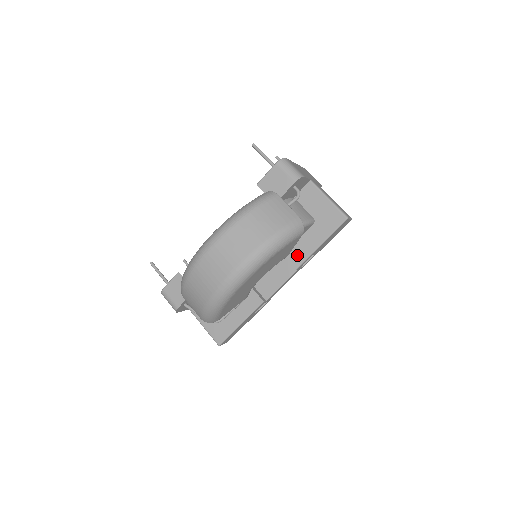
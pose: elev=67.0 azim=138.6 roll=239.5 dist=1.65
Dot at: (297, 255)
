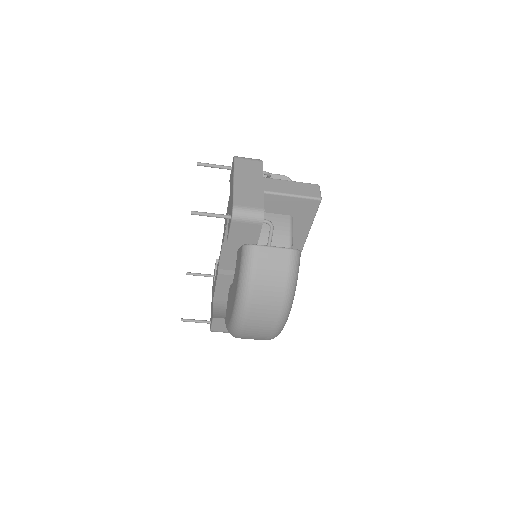
Dot at: (295, 244)
